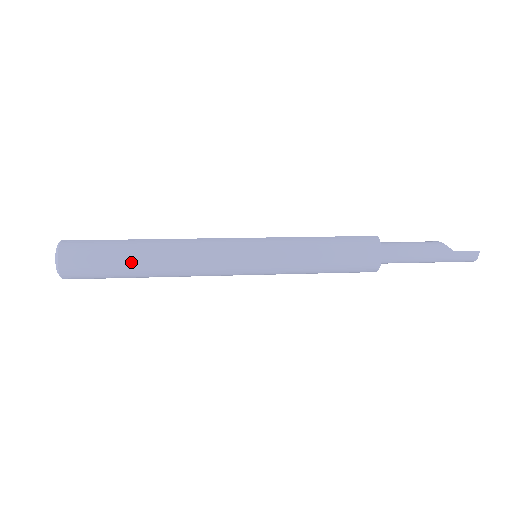
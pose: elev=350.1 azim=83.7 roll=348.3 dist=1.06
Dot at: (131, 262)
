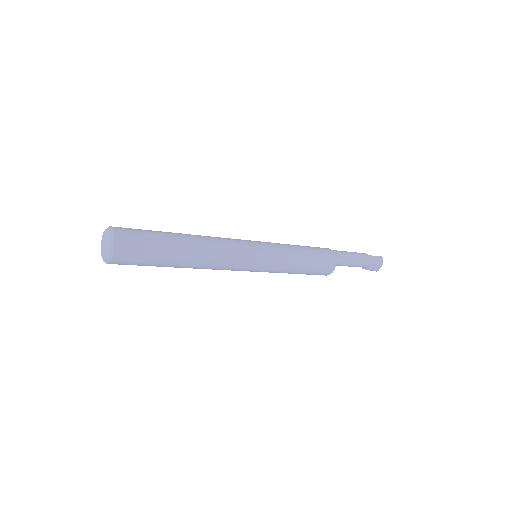
Dot at: (174, 239)
